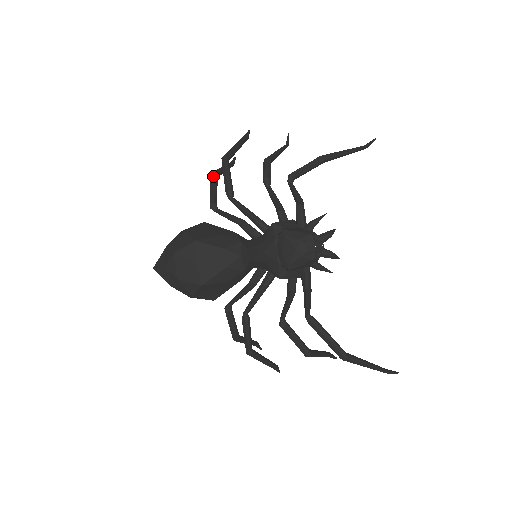
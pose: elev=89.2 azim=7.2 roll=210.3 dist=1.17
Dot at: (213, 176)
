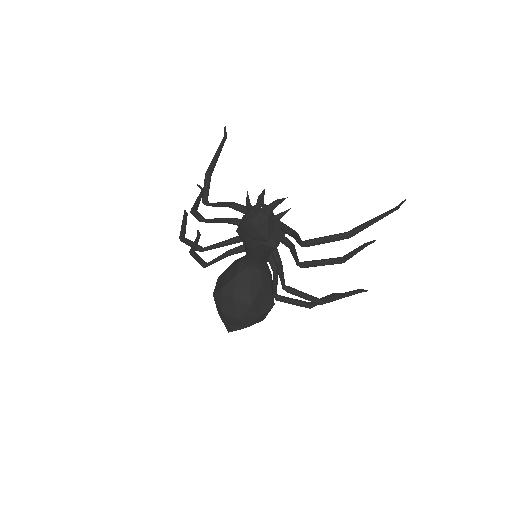
Dot at: (191, 253)
